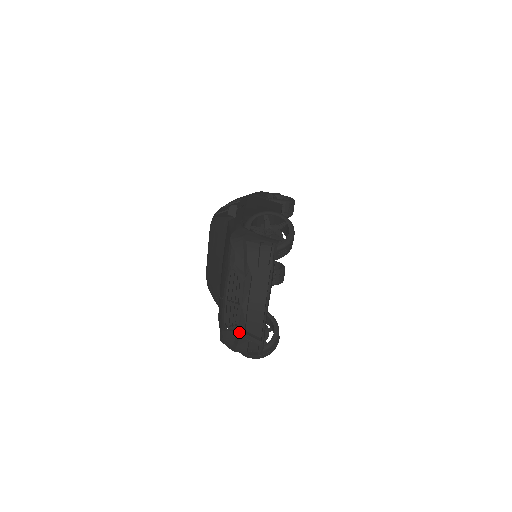
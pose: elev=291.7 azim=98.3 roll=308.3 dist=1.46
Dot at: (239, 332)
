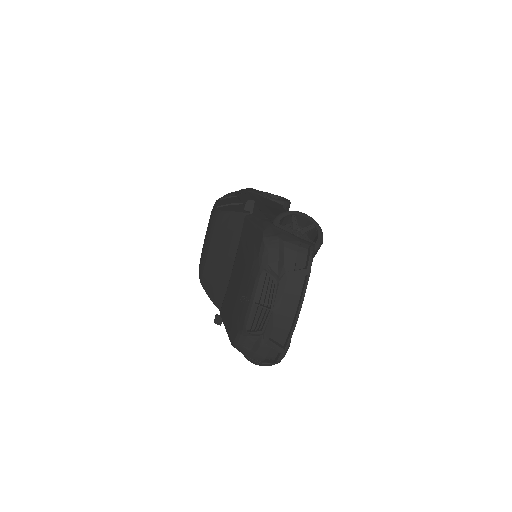
Dot at: (262, 338)
